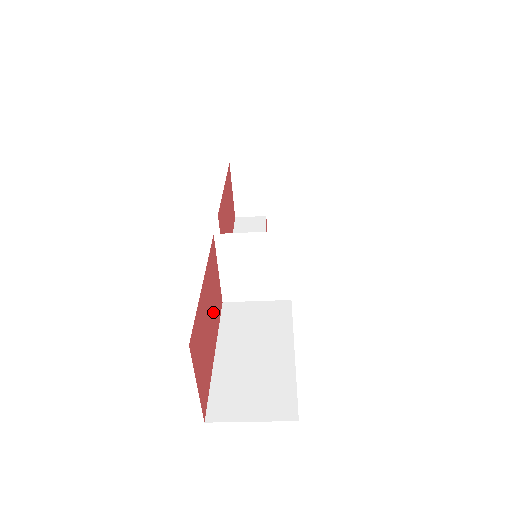
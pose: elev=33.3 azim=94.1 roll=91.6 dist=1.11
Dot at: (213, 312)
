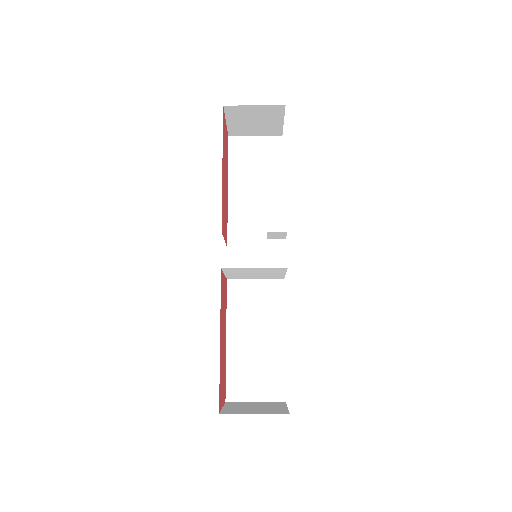
Dot at: (224, 321)
